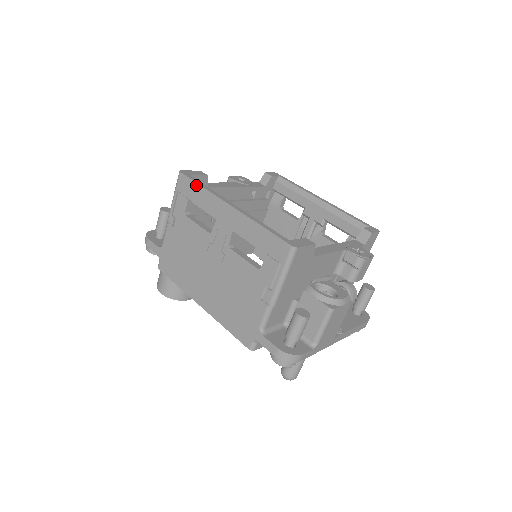
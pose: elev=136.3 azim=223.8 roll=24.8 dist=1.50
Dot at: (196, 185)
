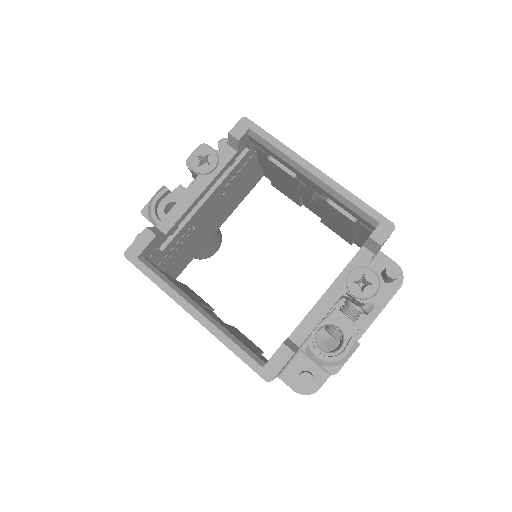
Dot at: (149, 278)
